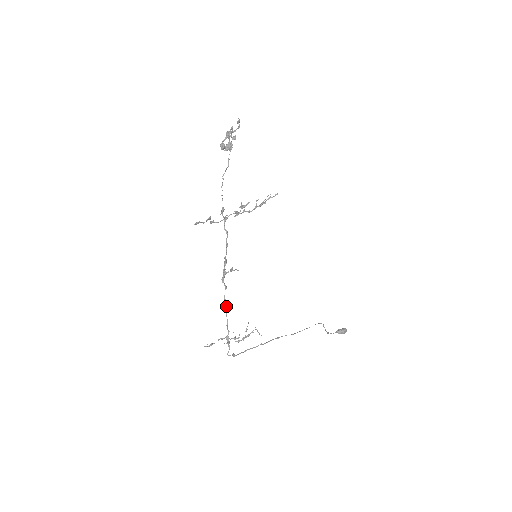
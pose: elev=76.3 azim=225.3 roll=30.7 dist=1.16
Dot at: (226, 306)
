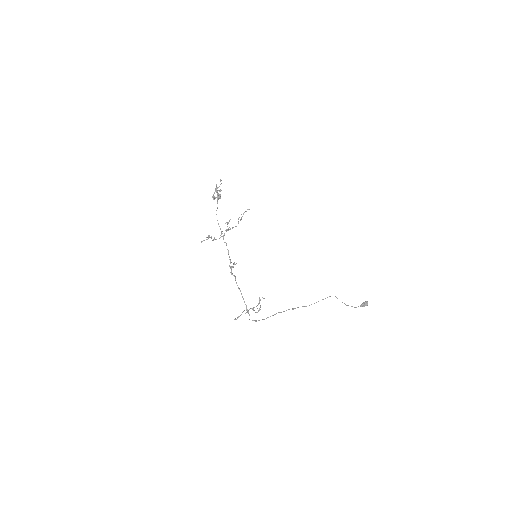
Dot at: (239, 289)
